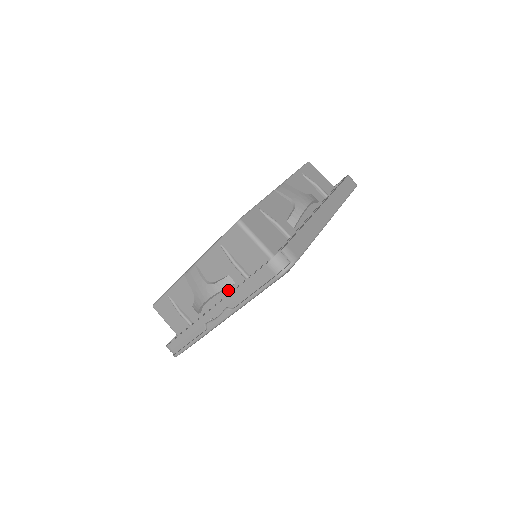
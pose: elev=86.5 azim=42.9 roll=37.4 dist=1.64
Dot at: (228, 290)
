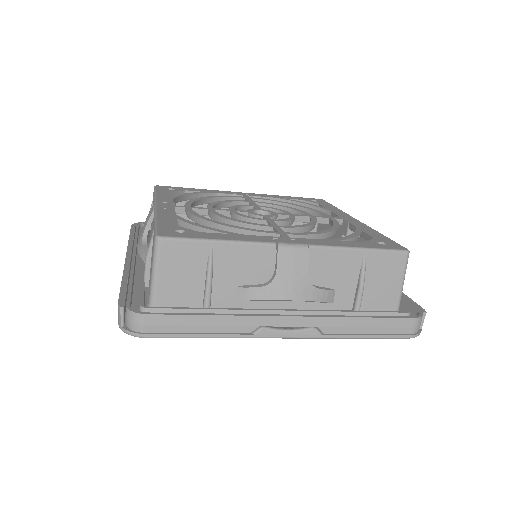
Dot at: (315, 303)
